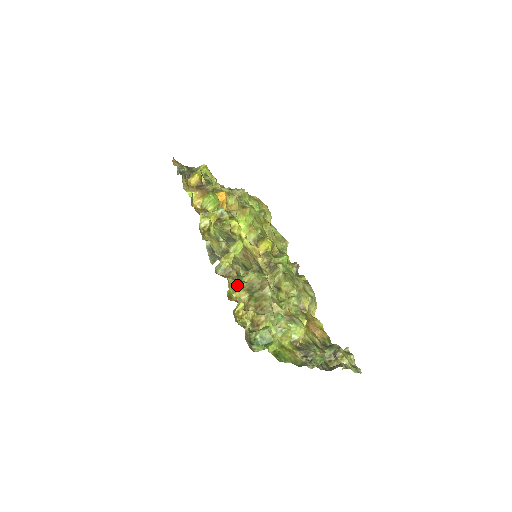
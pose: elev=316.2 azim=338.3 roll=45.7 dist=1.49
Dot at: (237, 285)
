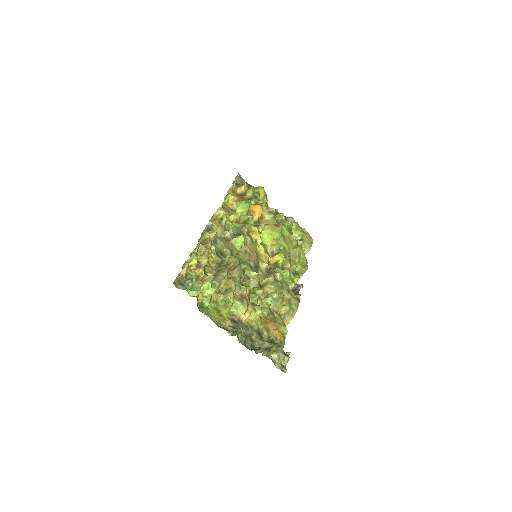
Dot at: (212, 257)
